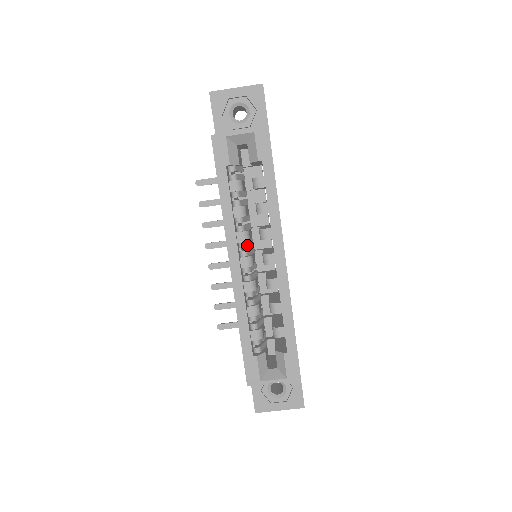
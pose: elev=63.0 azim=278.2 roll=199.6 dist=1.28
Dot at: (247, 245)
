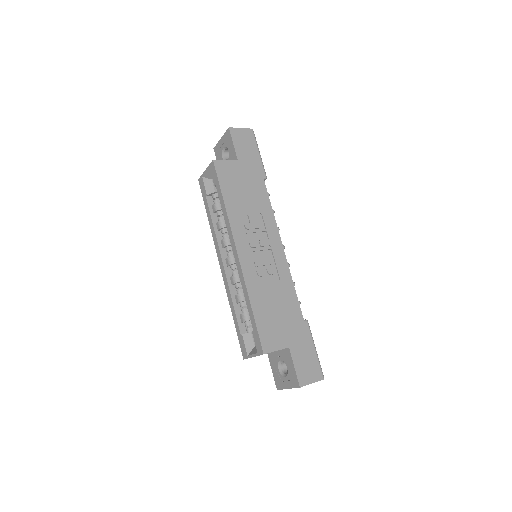
Dot at: (231, 249)
